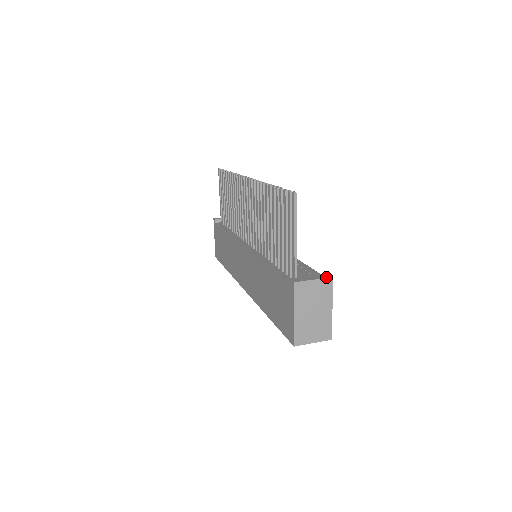
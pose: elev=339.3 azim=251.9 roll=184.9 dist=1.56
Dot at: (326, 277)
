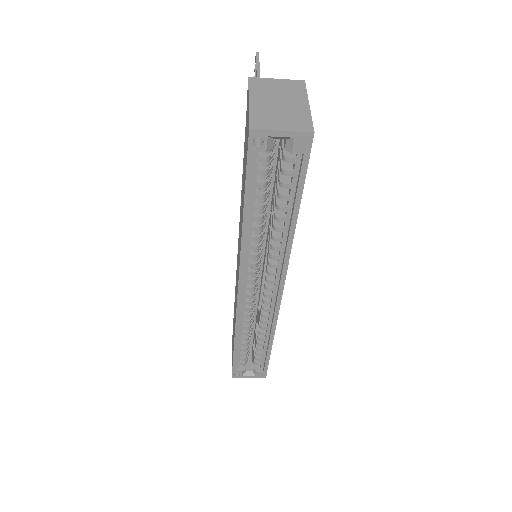
Dot at: (295, 81)
